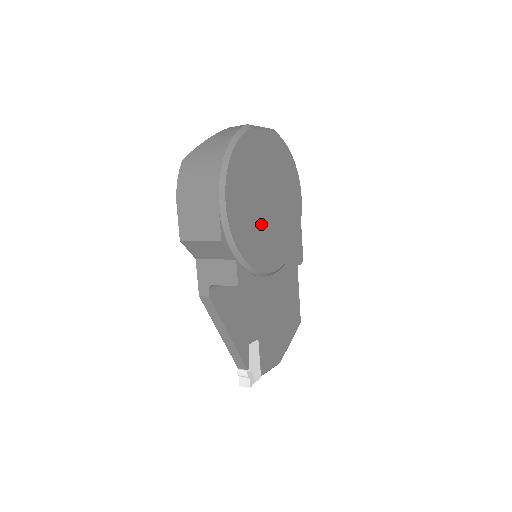
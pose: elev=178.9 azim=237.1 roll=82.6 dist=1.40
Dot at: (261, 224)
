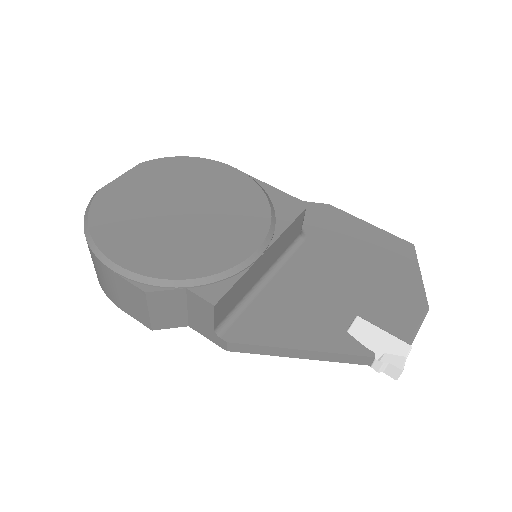
Dot at: (190, 234)
